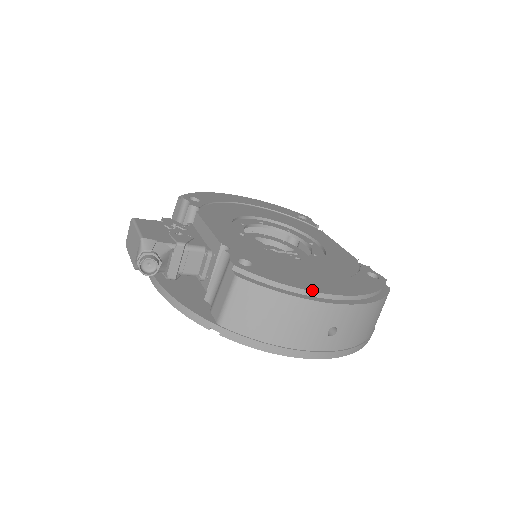
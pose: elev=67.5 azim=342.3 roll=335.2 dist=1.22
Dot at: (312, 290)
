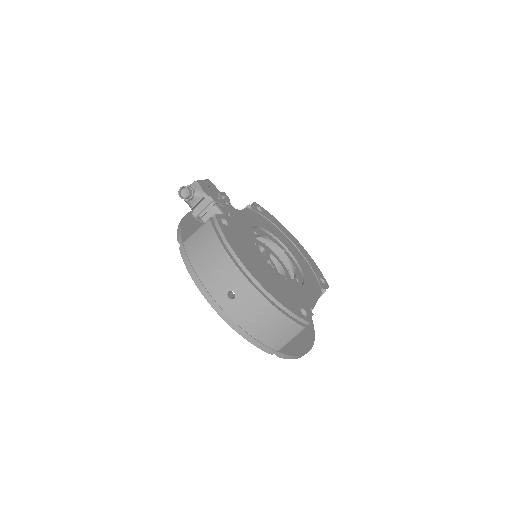
Dot at: (238, 257)
